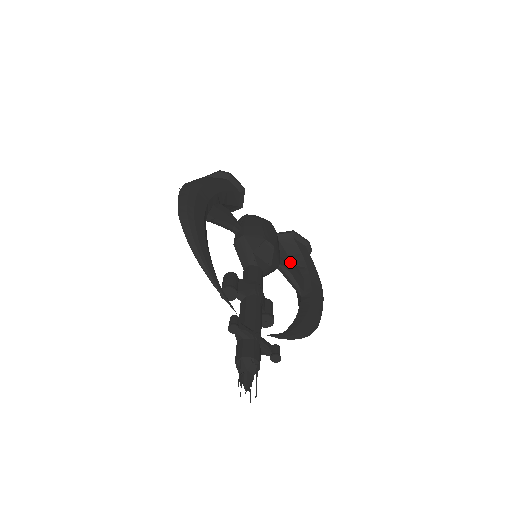
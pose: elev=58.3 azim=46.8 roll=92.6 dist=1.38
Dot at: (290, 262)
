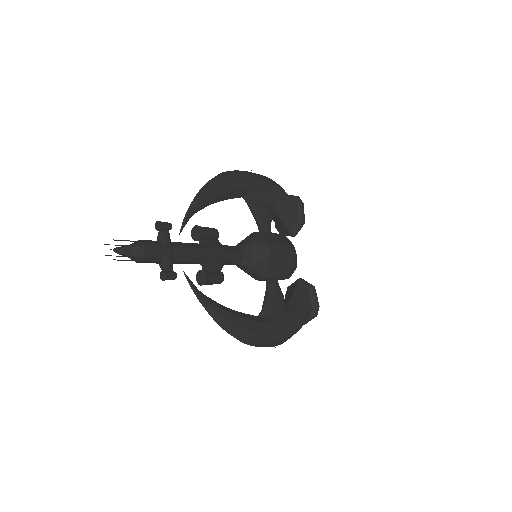
Dot at: (282, 294)
